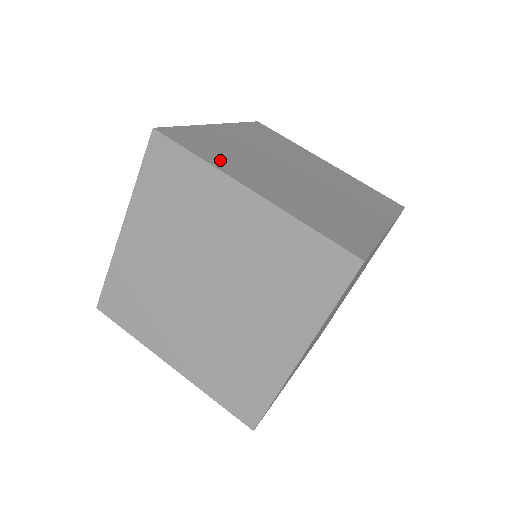
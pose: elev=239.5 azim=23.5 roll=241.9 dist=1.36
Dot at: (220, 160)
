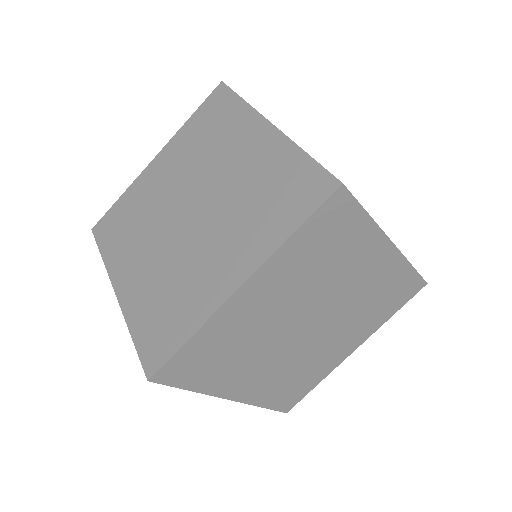
Dot at: occluded
